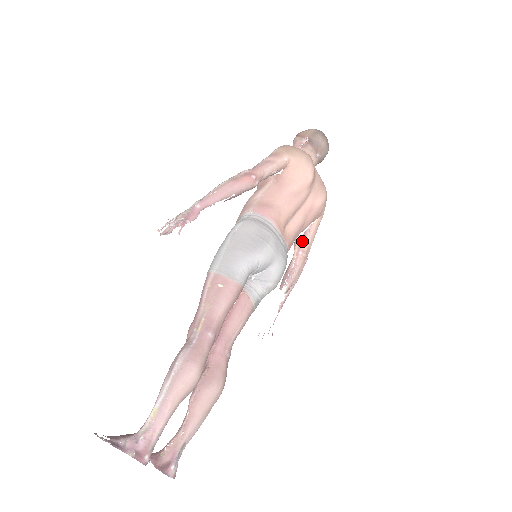
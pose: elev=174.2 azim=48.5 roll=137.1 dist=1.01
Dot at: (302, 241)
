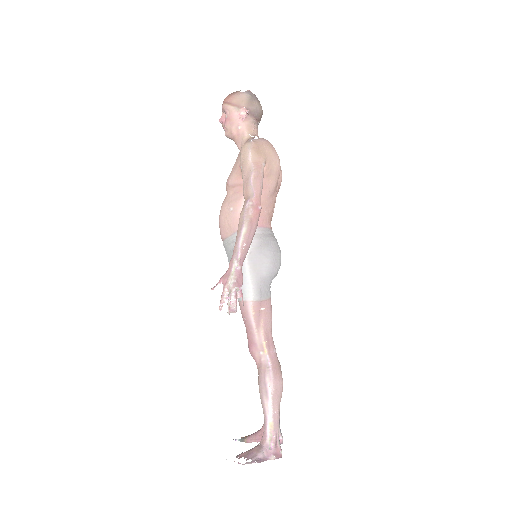
Dot at: occluded
